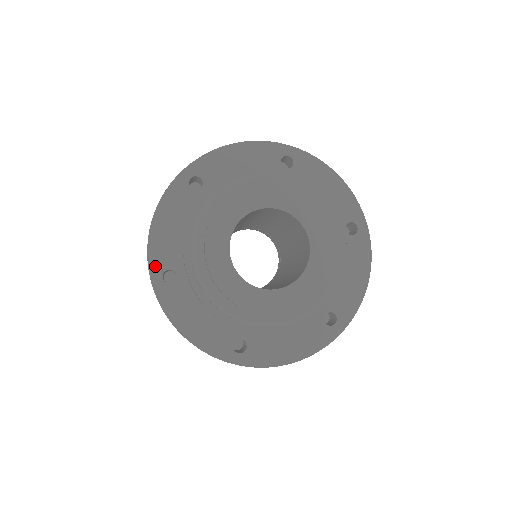
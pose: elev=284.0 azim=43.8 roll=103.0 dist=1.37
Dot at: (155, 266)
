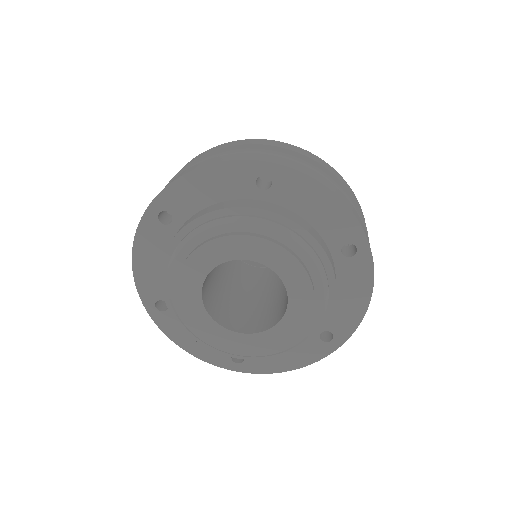
Dot at: (163, 200)
